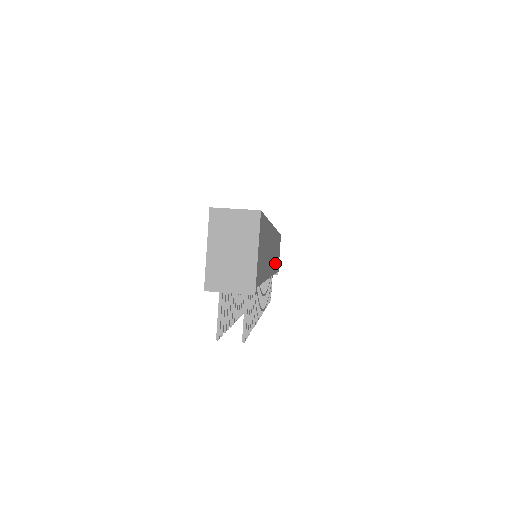
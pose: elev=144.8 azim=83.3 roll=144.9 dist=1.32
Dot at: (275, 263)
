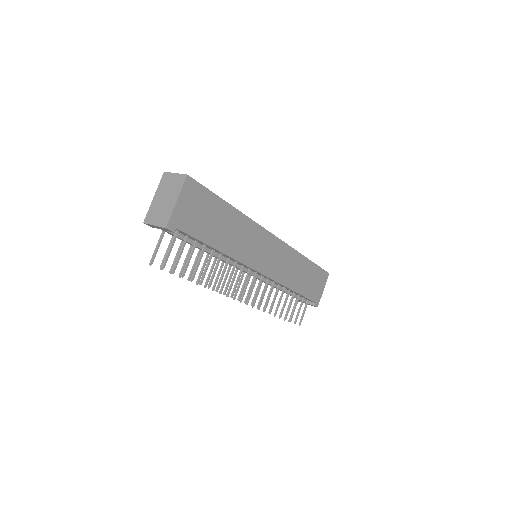
Dot at: (290, 279)
